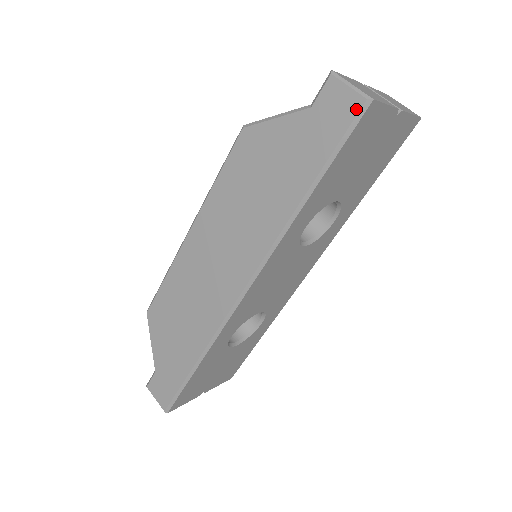
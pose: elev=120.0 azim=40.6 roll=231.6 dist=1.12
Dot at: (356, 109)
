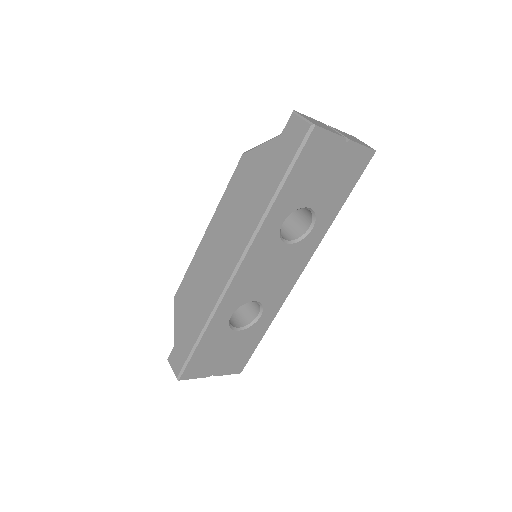
Dot at: (305, 132)
